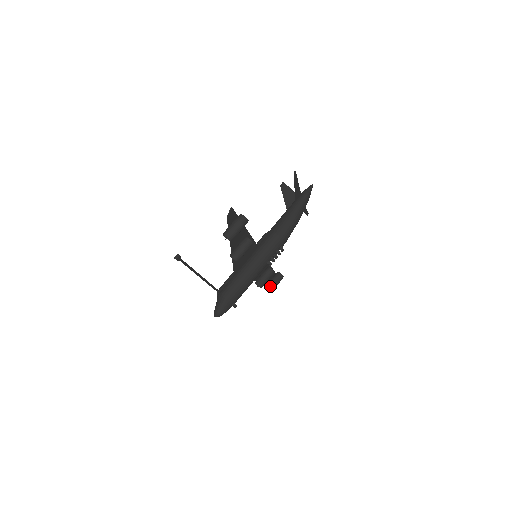
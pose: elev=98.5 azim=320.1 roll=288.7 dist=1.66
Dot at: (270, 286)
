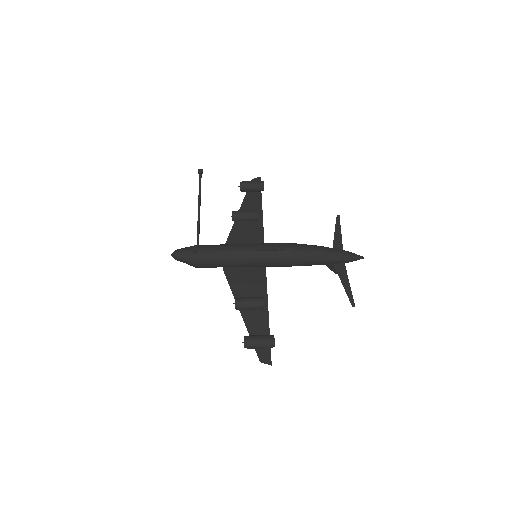
Dot at: (249, 336)
